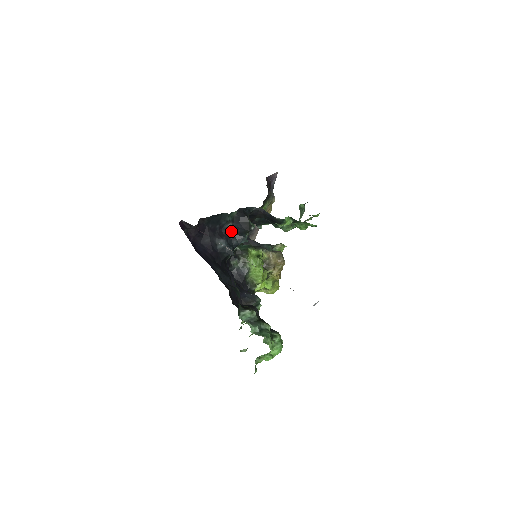
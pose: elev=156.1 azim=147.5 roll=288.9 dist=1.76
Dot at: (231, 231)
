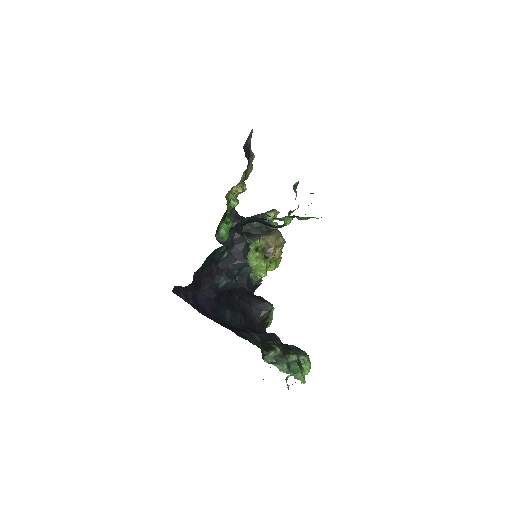
Dot at: (228, 261)
